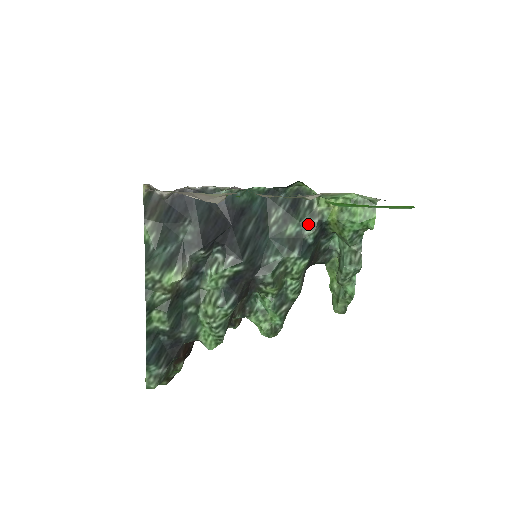
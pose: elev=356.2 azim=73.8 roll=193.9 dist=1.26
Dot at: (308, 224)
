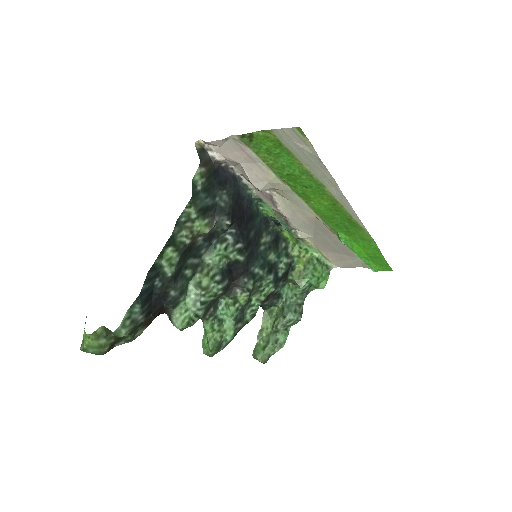
Dot at: (283, 260)
